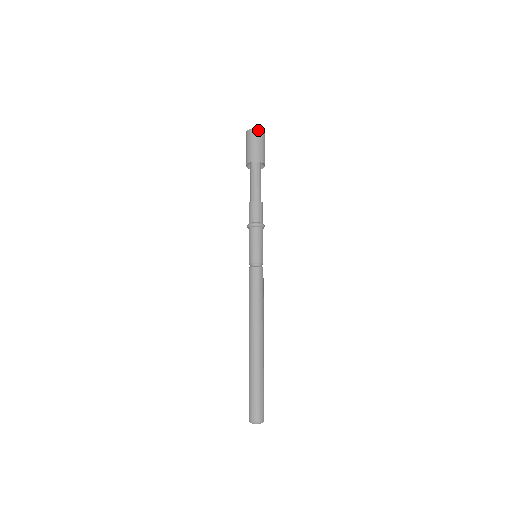
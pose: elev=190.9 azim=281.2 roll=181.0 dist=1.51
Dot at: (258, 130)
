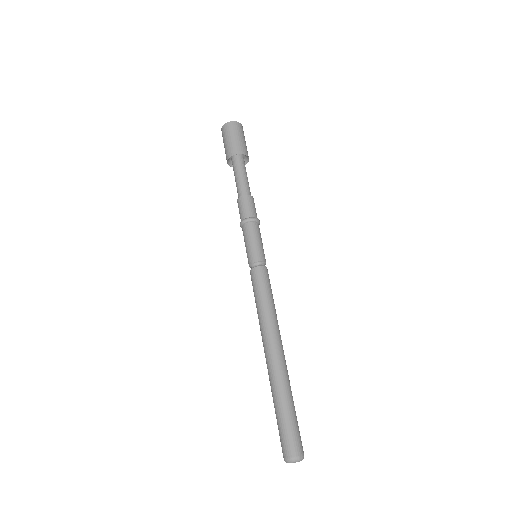
Dot at: (239, 124)
